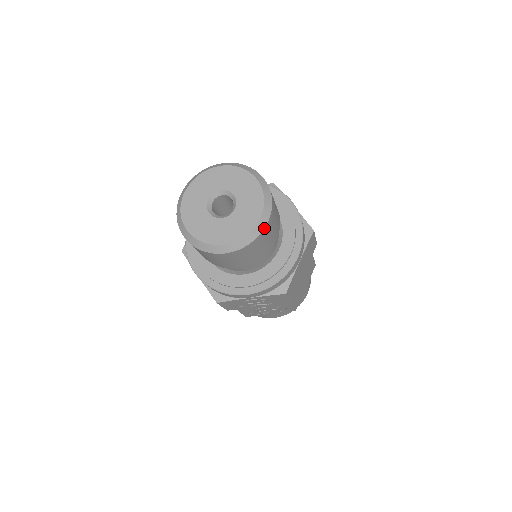
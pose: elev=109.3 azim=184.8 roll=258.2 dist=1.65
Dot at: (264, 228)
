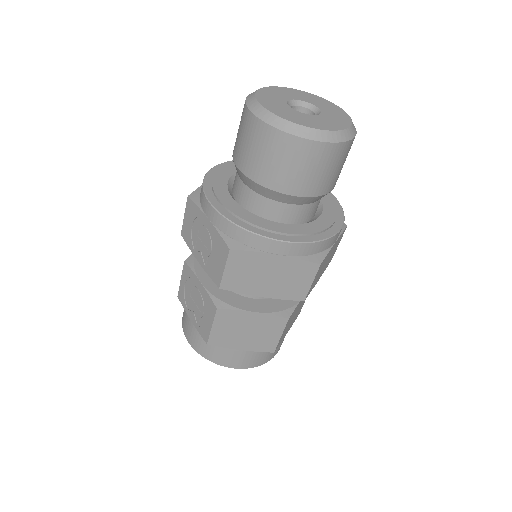
Dot at: (302, 137)
